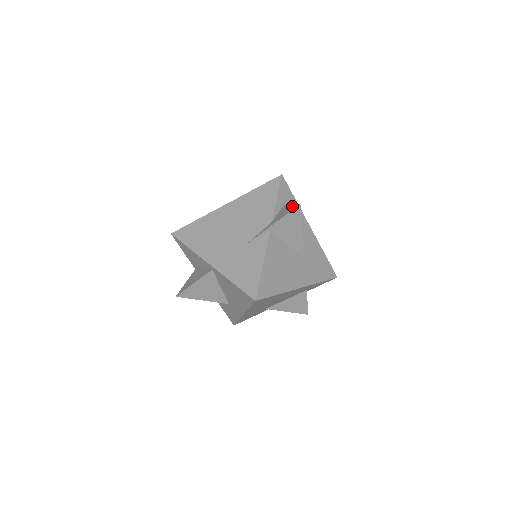
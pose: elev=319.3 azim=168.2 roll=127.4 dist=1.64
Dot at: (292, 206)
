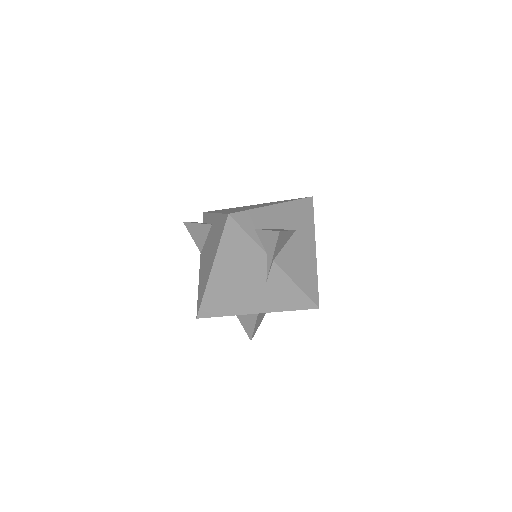
Dot at: (271, 234)
